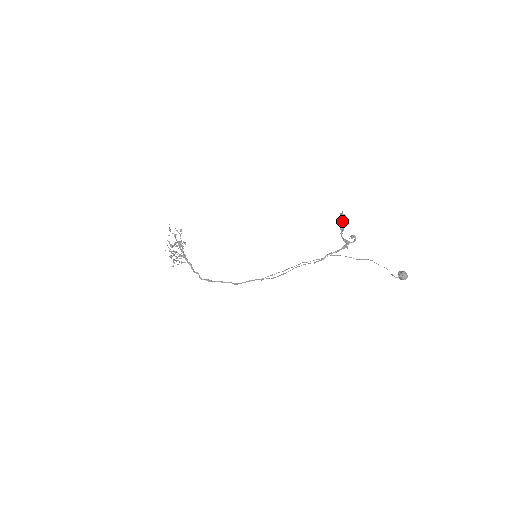
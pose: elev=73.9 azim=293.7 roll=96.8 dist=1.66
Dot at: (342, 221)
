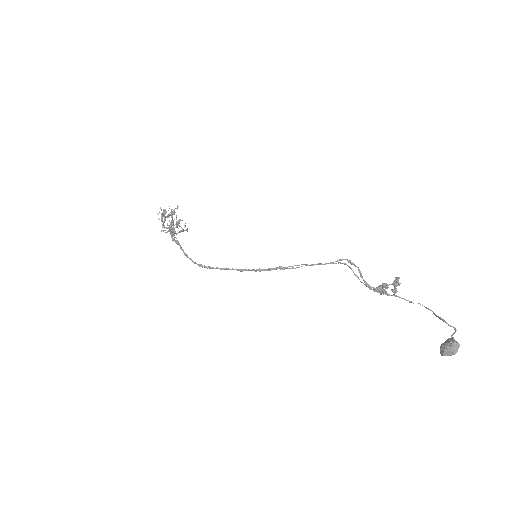
Dot at: (383, 285)
